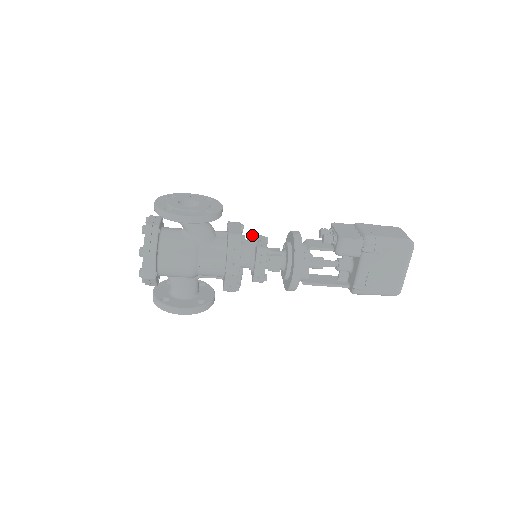
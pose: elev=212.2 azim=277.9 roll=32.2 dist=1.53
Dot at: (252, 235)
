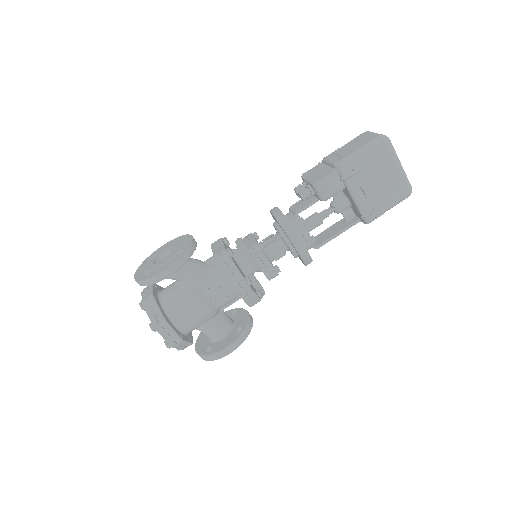
Dot at: (237, 241)
